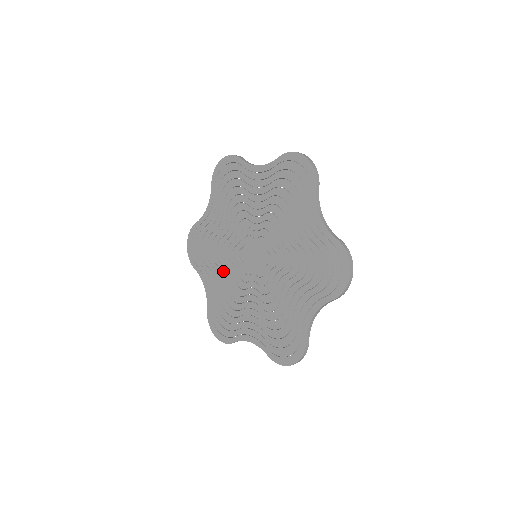
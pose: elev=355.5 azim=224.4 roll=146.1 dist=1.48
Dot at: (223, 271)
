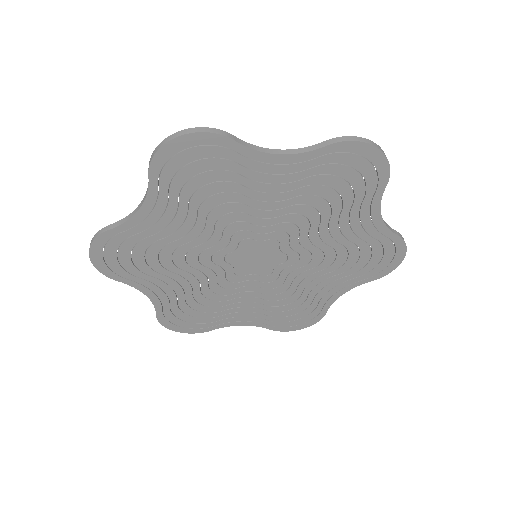
Dot at: (242, 300)
